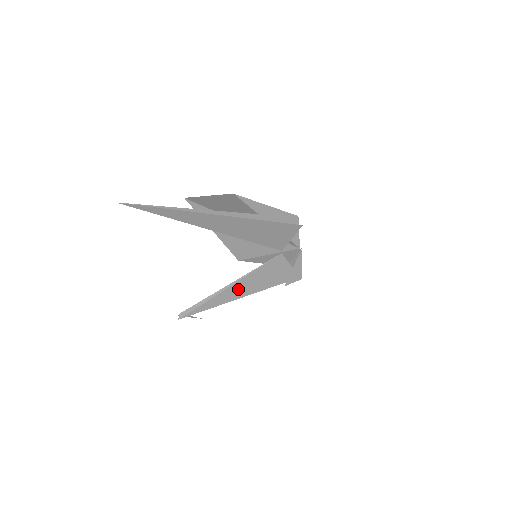
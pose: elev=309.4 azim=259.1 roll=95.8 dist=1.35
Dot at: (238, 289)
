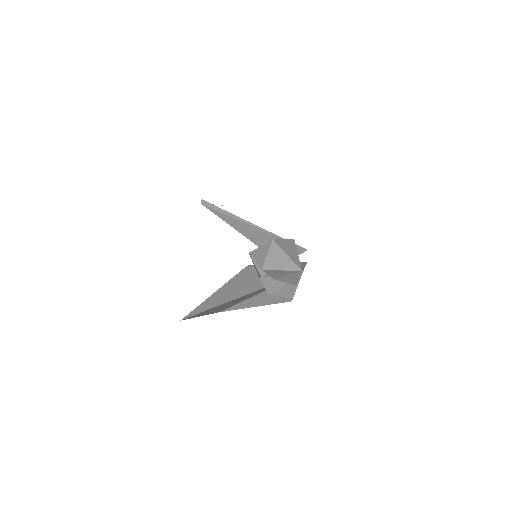
Dot at: (248, 233)
